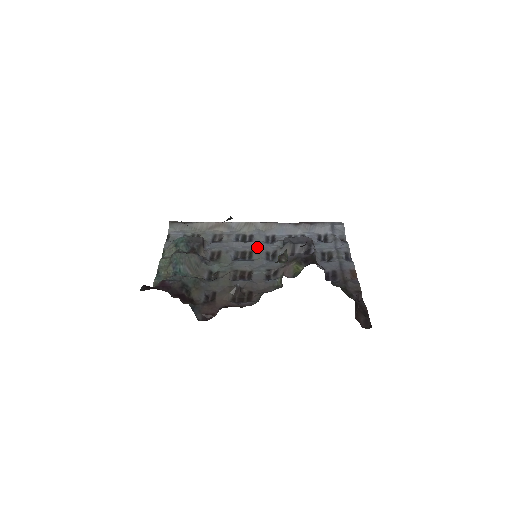
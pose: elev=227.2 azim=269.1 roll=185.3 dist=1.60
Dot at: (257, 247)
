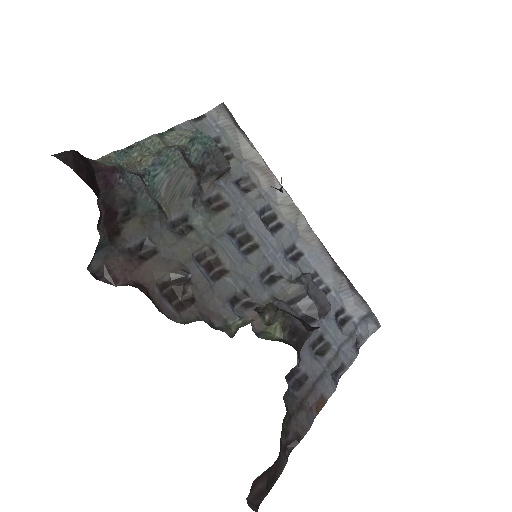
Dot at: (269, 248)
